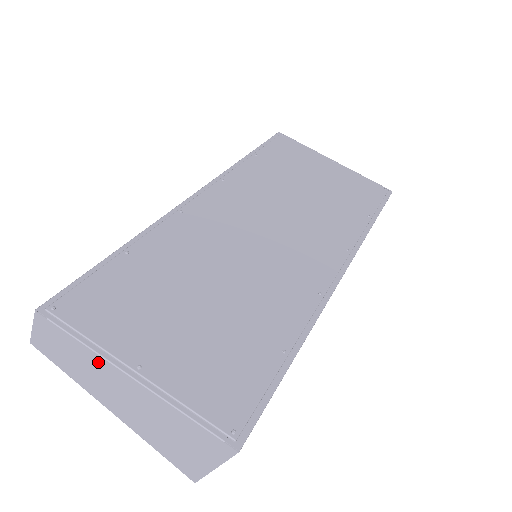
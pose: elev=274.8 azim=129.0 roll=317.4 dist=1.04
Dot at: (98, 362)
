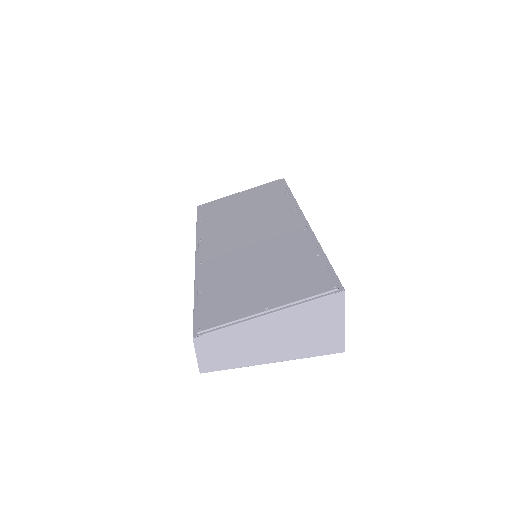
Dot at: (246, 329)
